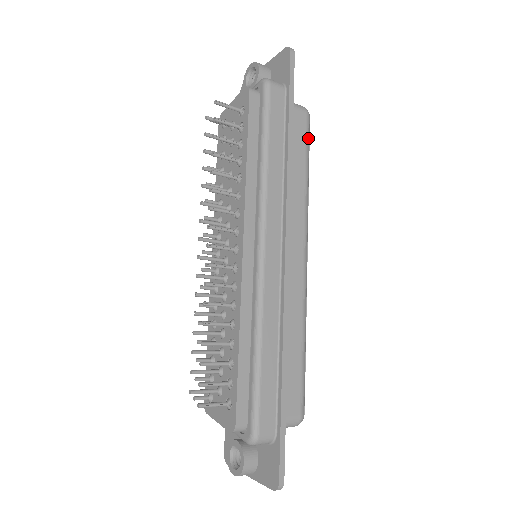
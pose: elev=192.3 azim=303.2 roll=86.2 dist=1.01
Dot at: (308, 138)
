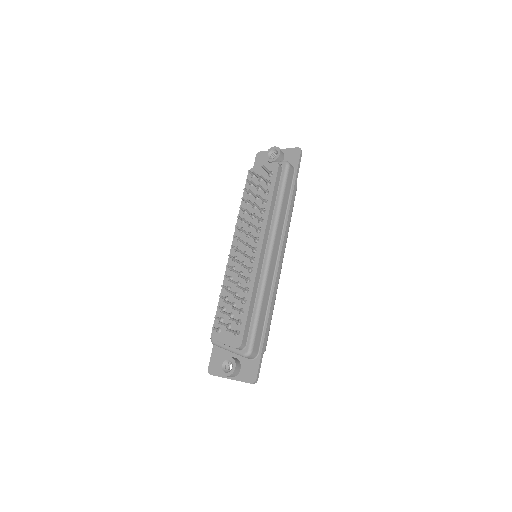
Dot at: occluded
